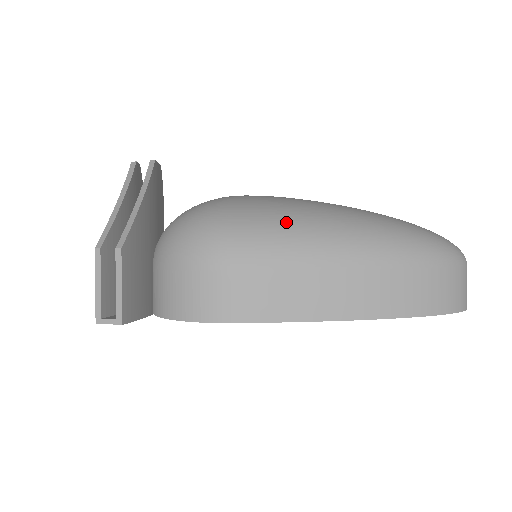
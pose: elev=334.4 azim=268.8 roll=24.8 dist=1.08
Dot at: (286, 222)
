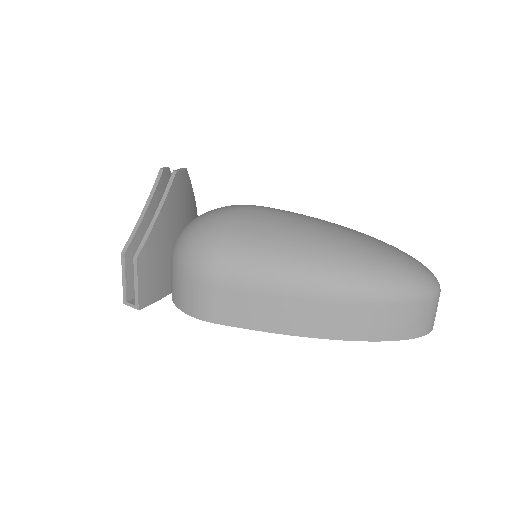
Dot at: (263, 252)
